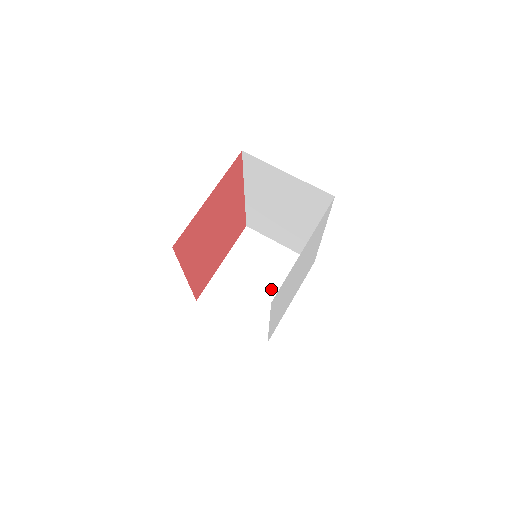
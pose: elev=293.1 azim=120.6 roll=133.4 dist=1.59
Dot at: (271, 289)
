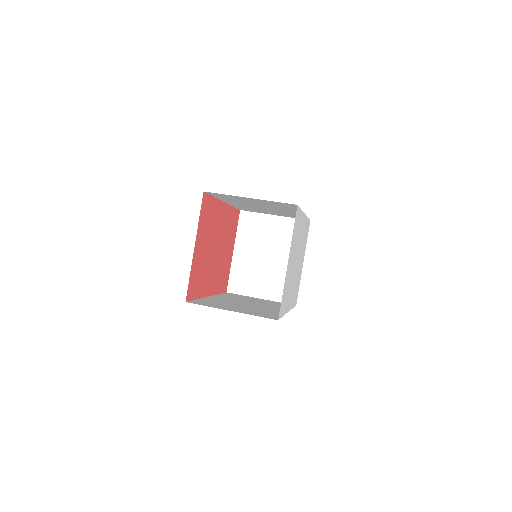
Dot at: (282, 259)
